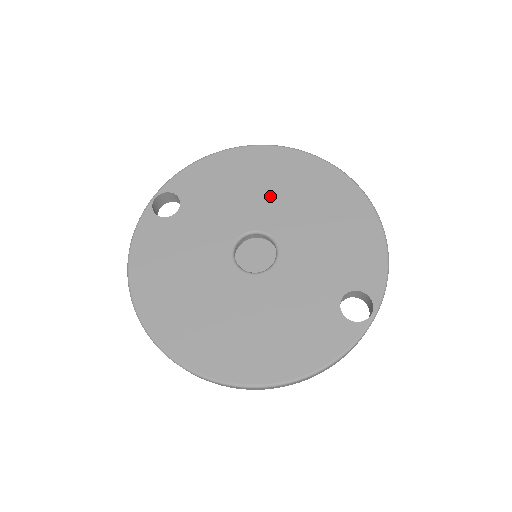
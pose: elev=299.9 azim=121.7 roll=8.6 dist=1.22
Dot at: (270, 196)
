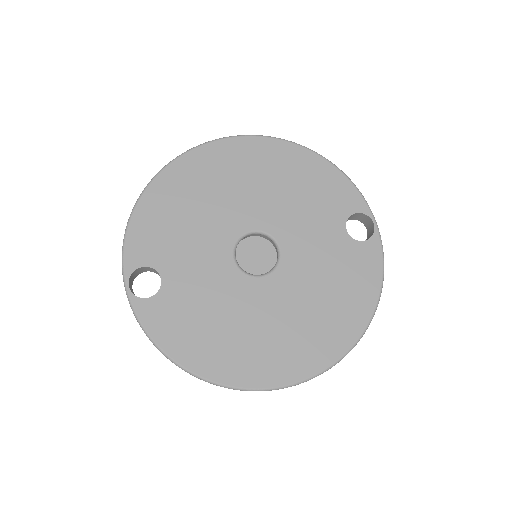
Dot at: (221, 201)
